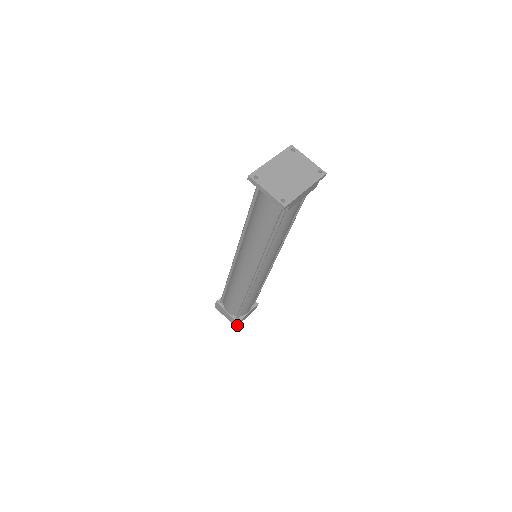
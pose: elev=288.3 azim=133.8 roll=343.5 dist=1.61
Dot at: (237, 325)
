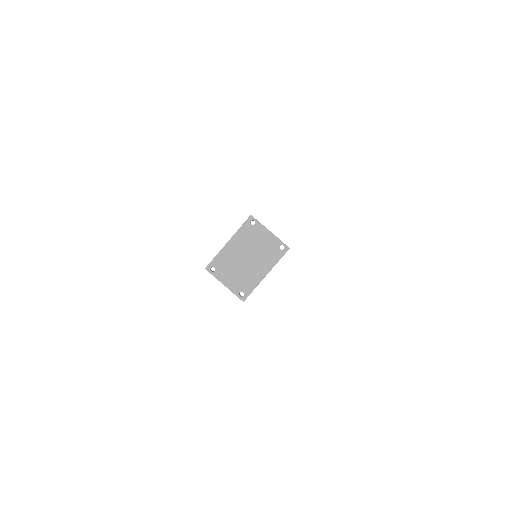
Dot at: occluded
